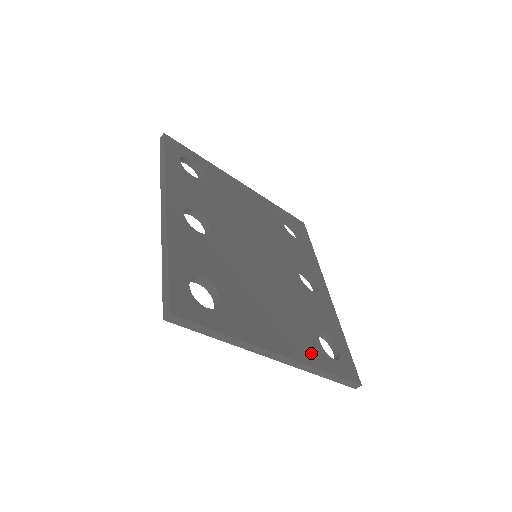
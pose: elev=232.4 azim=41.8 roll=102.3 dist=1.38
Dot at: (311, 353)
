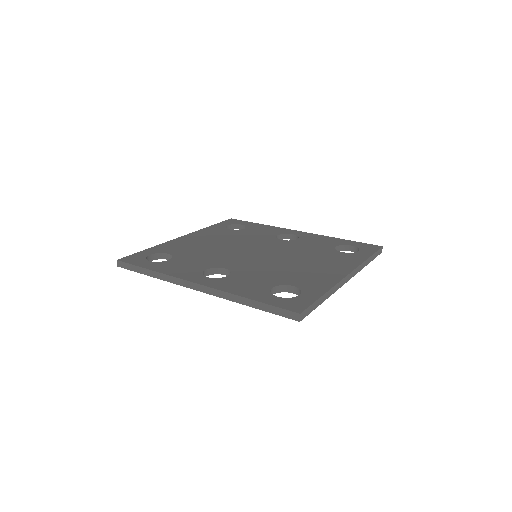
Dot at: (351, 260)
